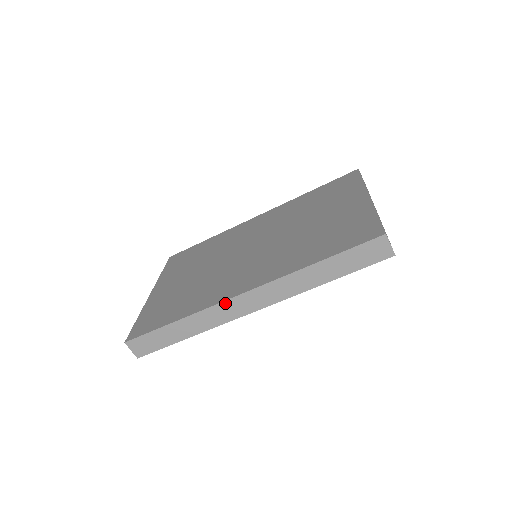
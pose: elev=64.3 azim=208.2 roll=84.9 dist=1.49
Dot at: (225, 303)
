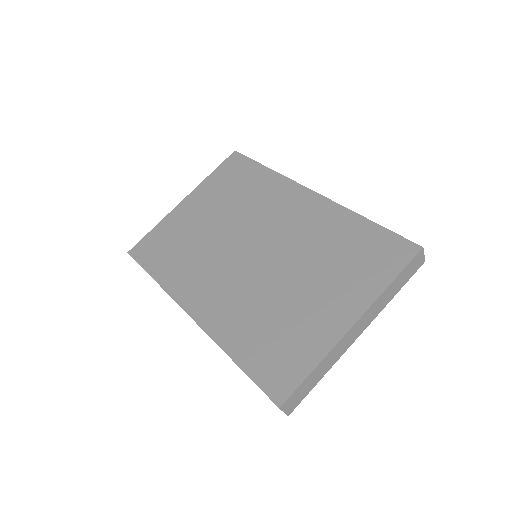
Dot at: (179, 305)
